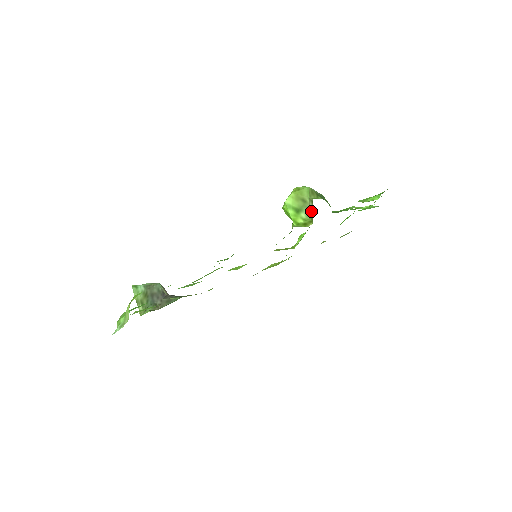
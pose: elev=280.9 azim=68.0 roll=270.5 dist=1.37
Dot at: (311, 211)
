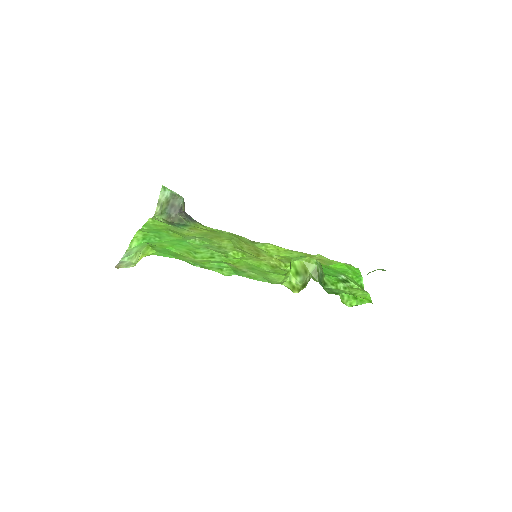
Dot at: (305, 283)
